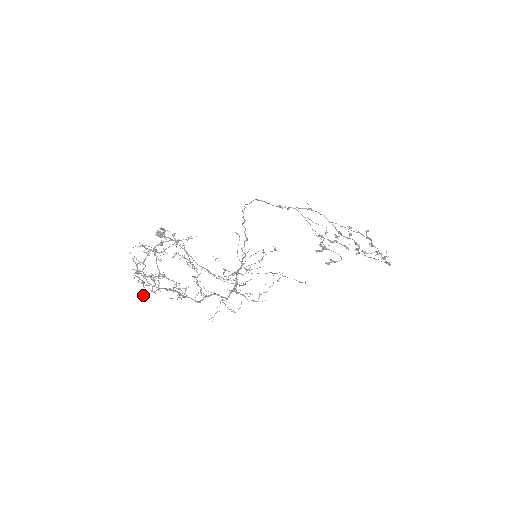
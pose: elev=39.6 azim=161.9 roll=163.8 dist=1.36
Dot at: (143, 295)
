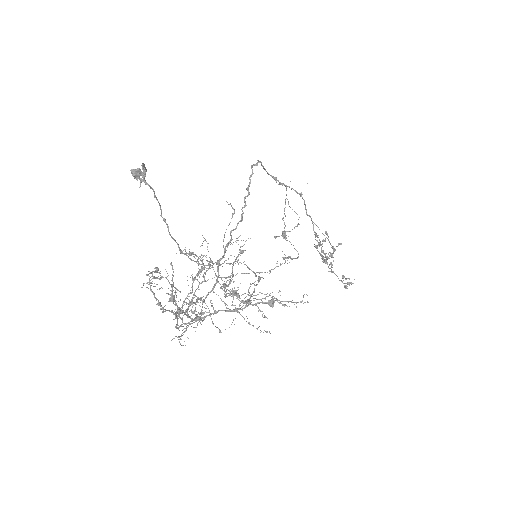
Dot at: (172, 339)
